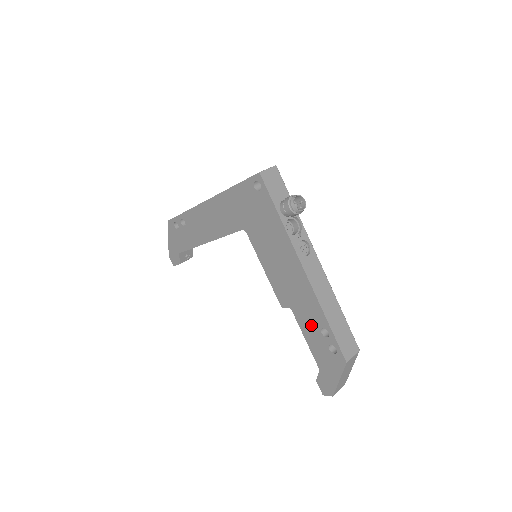
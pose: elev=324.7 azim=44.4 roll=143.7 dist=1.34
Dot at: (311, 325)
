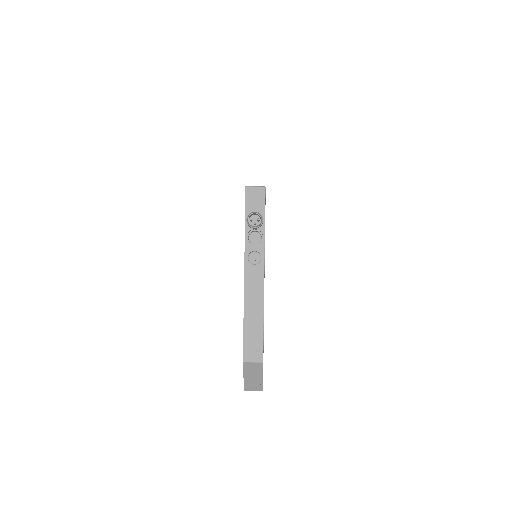
Dot at: occluded
